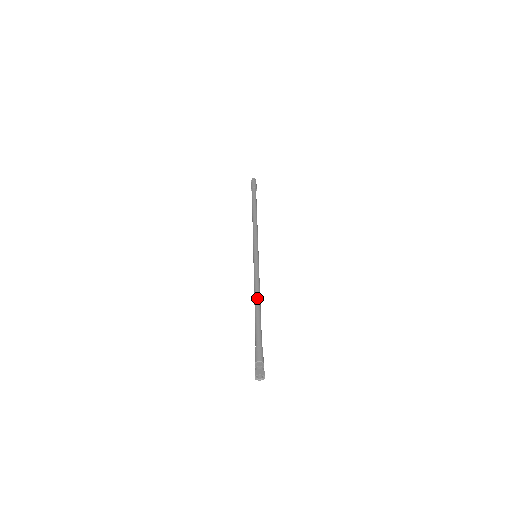
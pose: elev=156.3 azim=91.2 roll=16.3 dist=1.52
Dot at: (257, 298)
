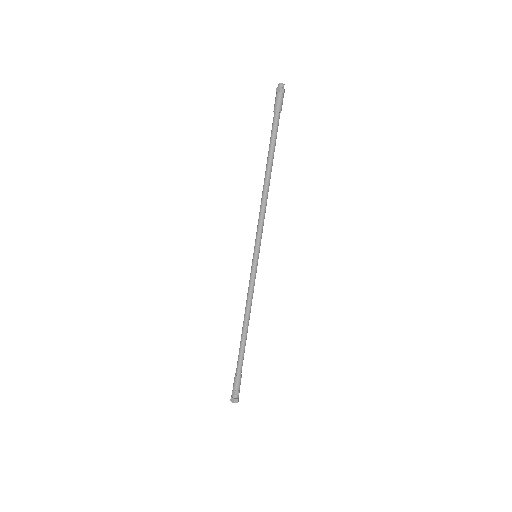
Dot at: (245, 322)
